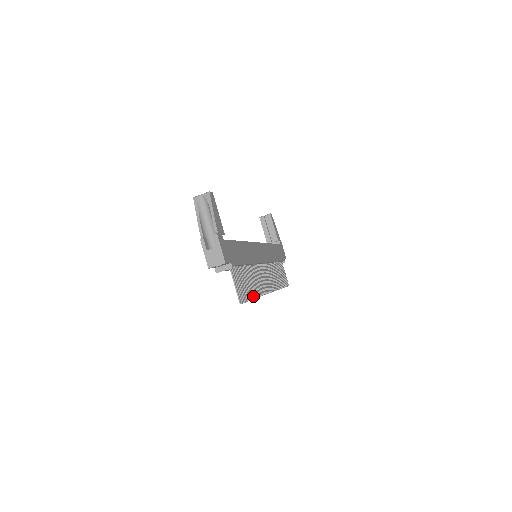
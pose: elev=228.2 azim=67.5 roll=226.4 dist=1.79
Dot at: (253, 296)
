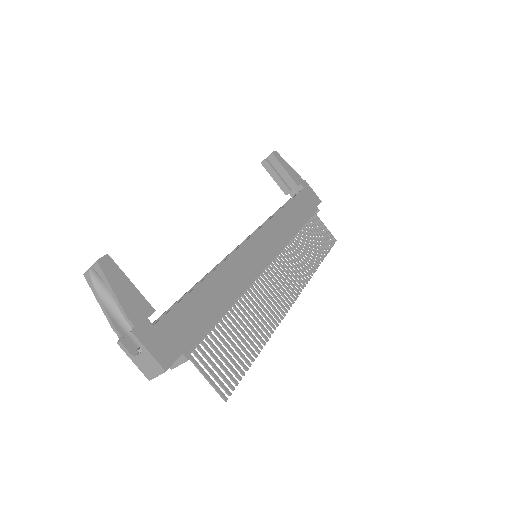
Dot at: (256, 350)
